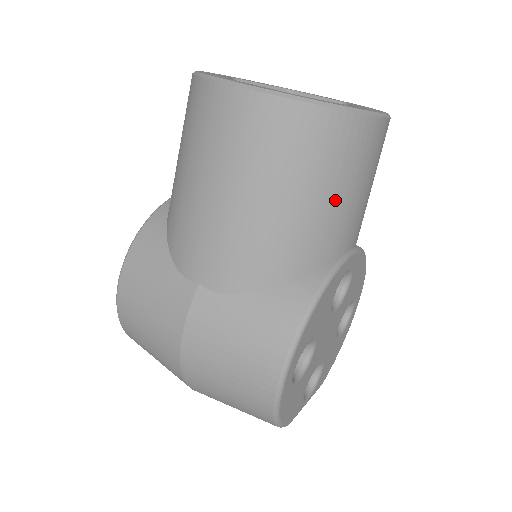
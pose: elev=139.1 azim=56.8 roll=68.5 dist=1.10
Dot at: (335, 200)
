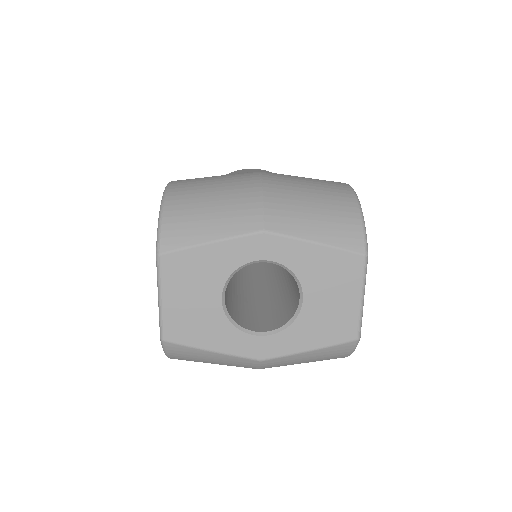
Dot at: occluded
